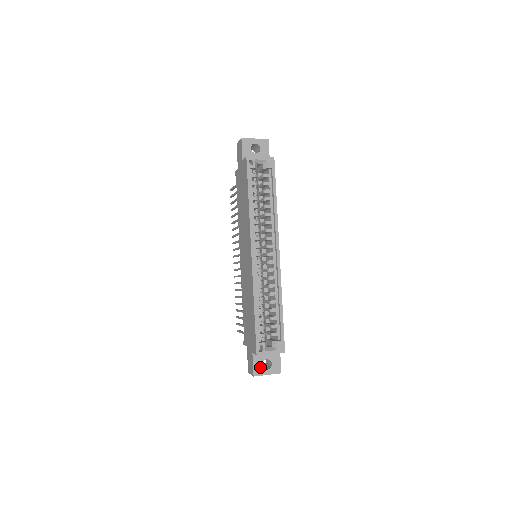
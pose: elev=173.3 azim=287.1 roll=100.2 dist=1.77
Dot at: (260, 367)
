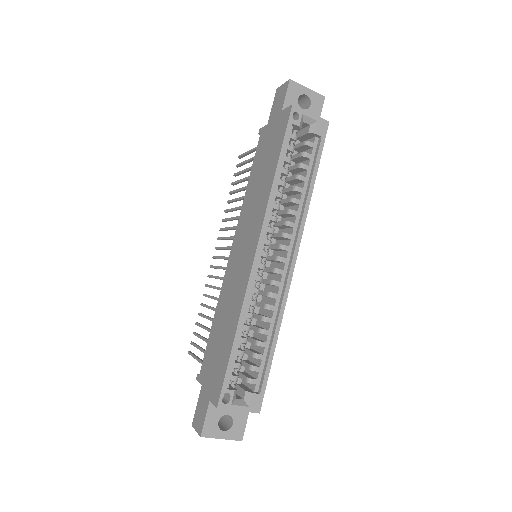
Dot at: (214, 424)
